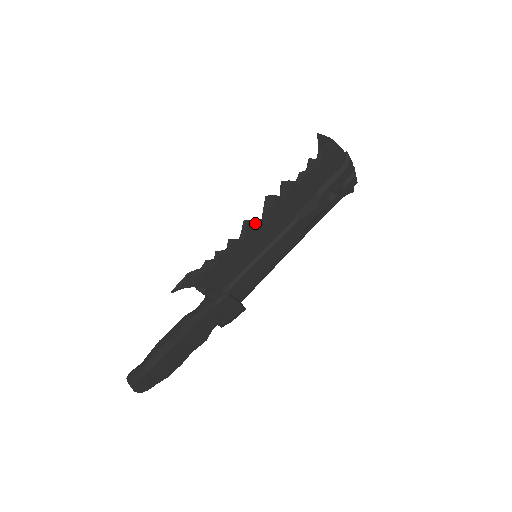
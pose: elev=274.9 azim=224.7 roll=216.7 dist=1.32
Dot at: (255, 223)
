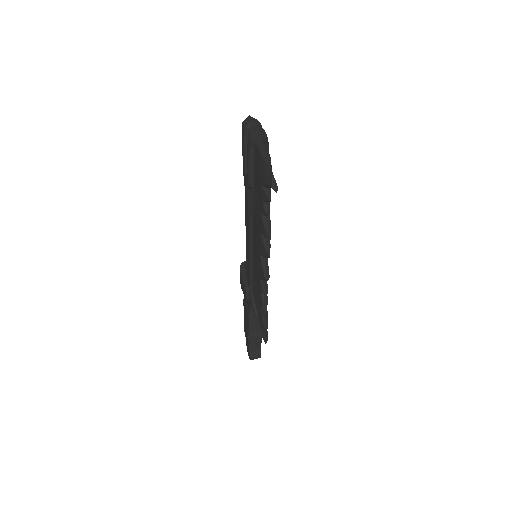
Dot at: (268, 267)
